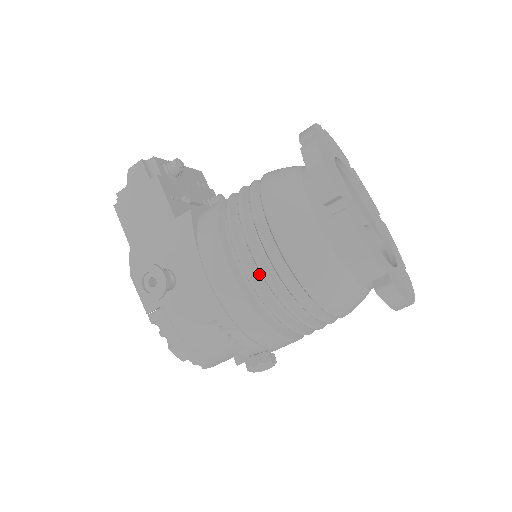
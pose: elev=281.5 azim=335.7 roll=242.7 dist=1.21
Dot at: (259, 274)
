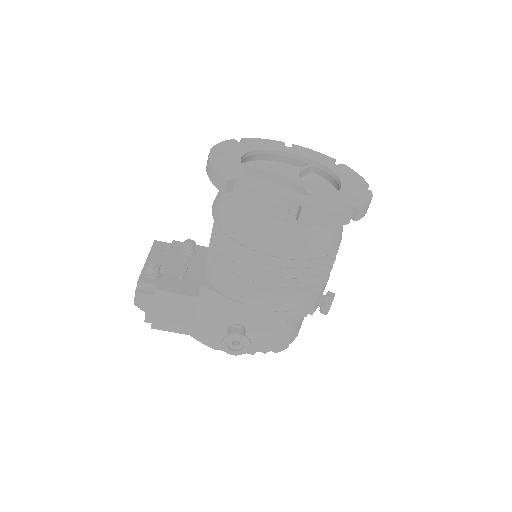
Dot at: (285, 278)
